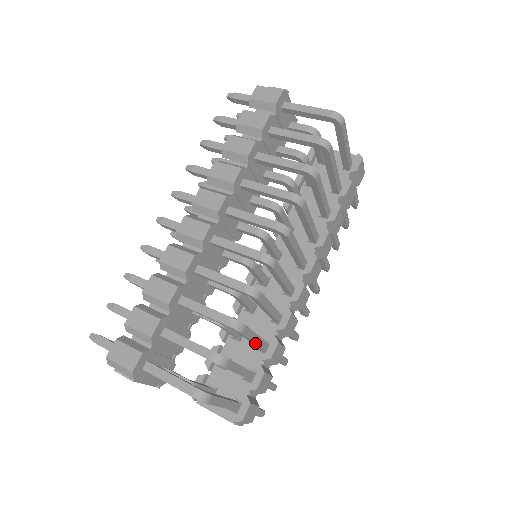
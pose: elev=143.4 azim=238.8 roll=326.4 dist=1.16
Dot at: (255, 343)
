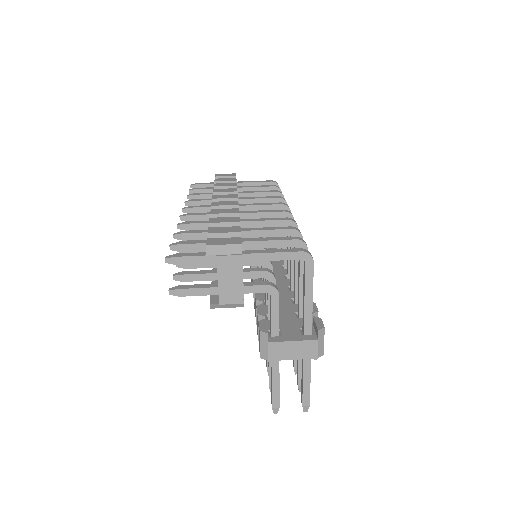
Dot at: occluded
